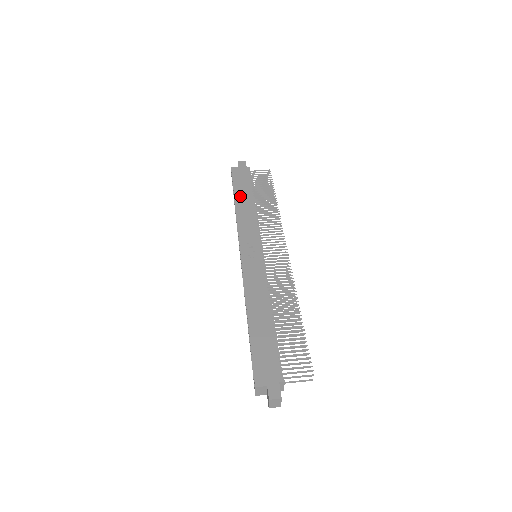
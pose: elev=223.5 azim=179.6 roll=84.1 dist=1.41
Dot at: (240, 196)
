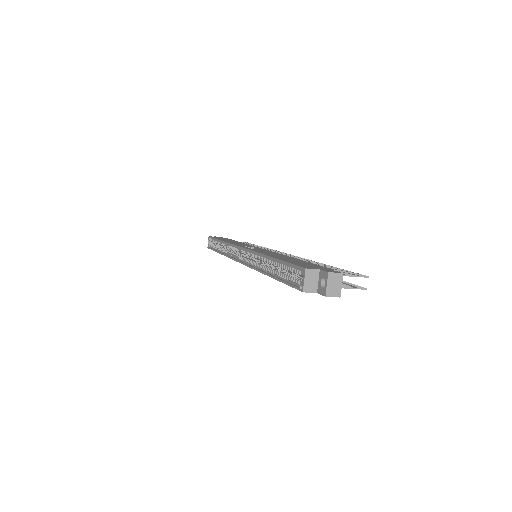
Dot at: (225, 240)
